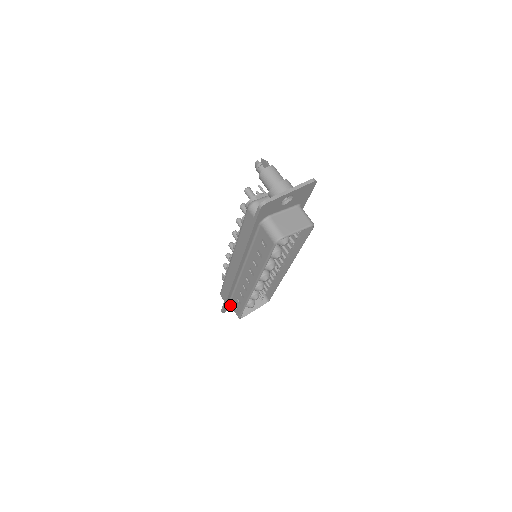
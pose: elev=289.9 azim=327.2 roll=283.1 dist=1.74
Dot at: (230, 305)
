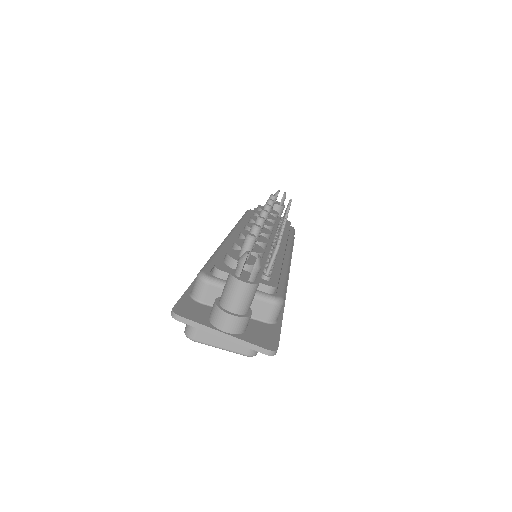
Dot at: occluded
